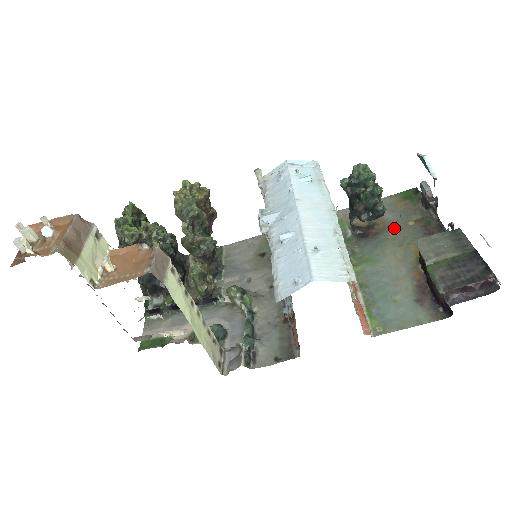
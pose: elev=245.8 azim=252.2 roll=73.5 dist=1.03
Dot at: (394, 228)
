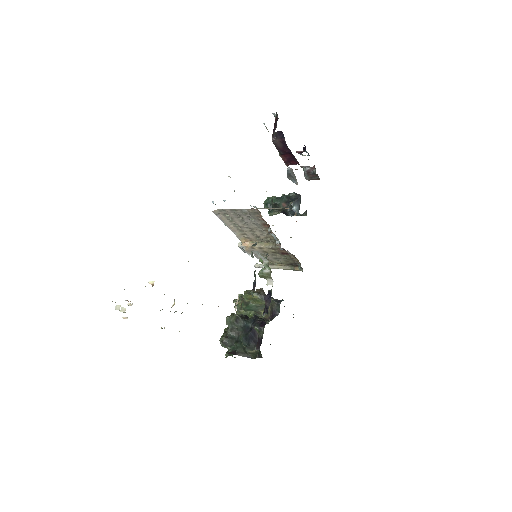
Dot at: occluded
